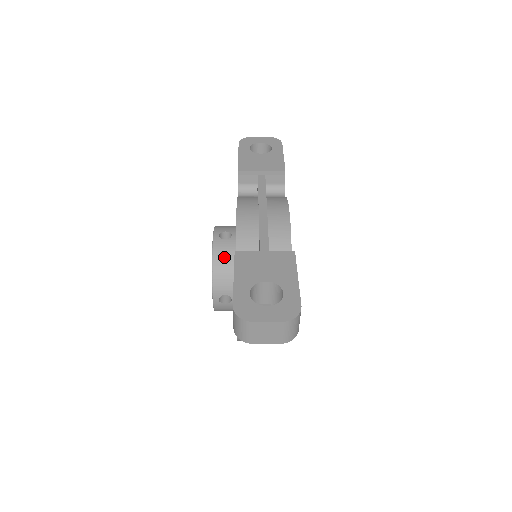
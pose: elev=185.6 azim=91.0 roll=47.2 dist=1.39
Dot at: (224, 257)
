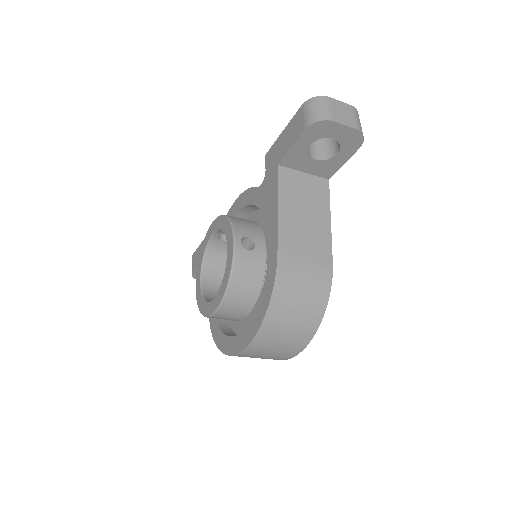
Dot at: occluded
